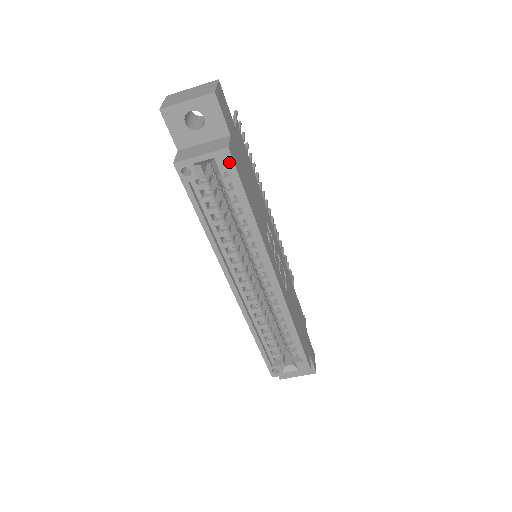
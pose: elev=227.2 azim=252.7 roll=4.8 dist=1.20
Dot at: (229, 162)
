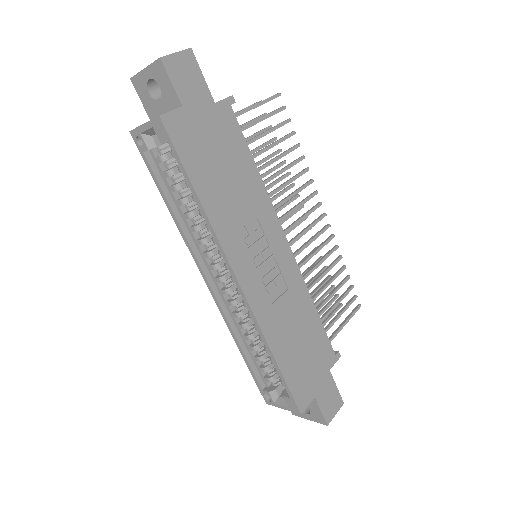
Dot at: (164, 133)
